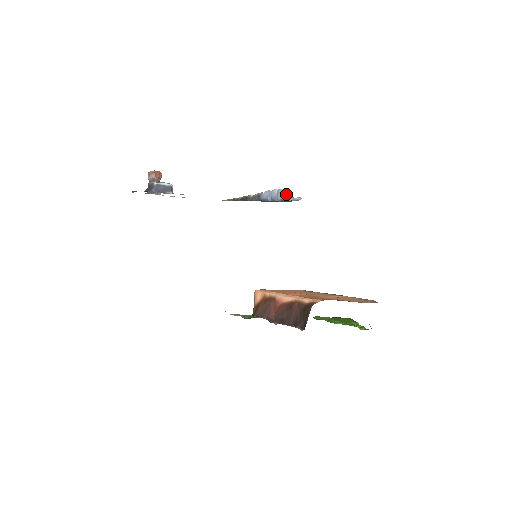
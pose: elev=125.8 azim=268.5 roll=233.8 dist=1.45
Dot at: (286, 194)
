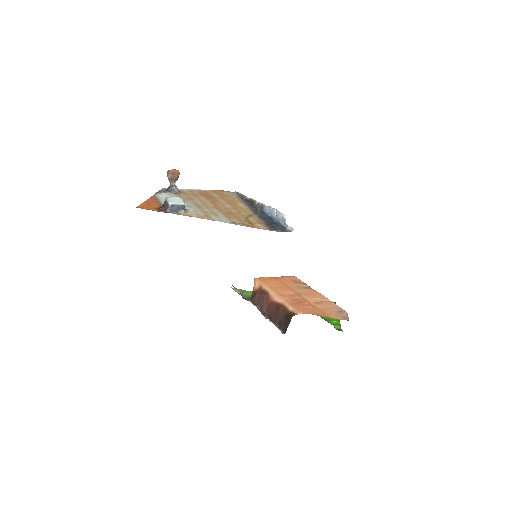
Dot at: (282, 219)
